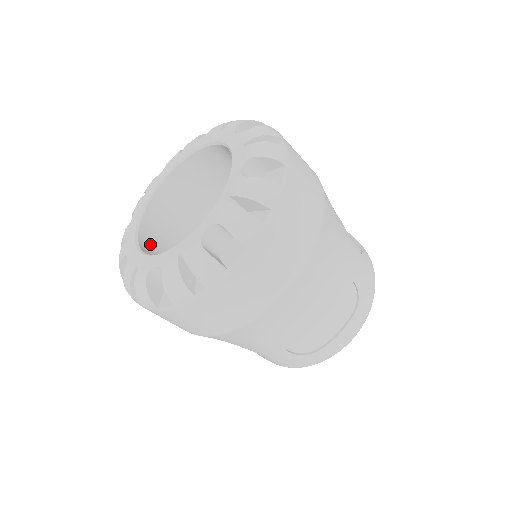
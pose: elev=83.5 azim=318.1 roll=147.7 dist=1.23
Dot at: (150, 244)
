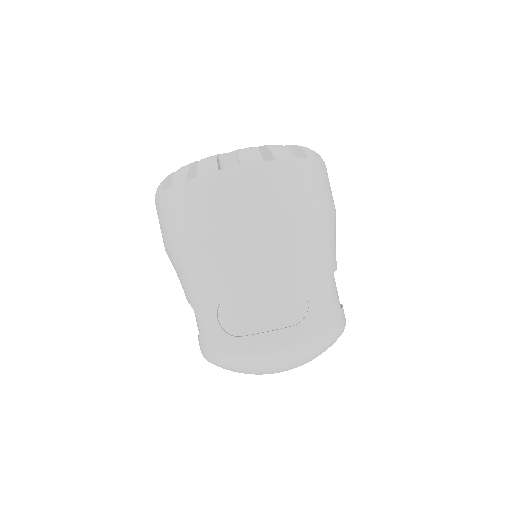
Dot at: occluded
